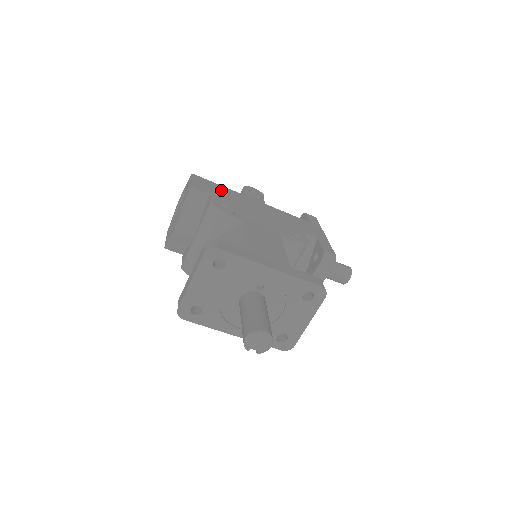
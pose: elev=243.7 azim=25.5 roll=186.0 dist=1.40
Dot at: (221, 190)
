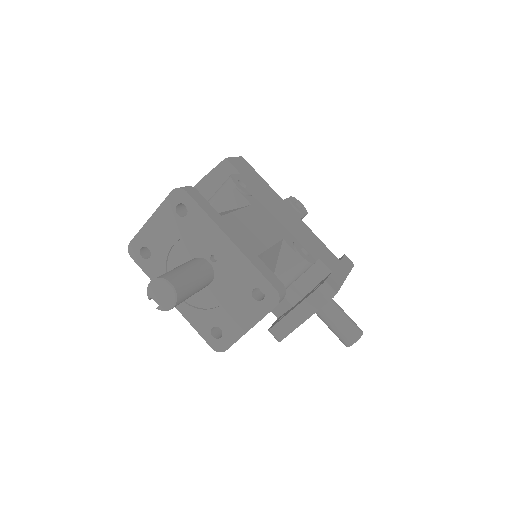
Dot at: (259, 181)
